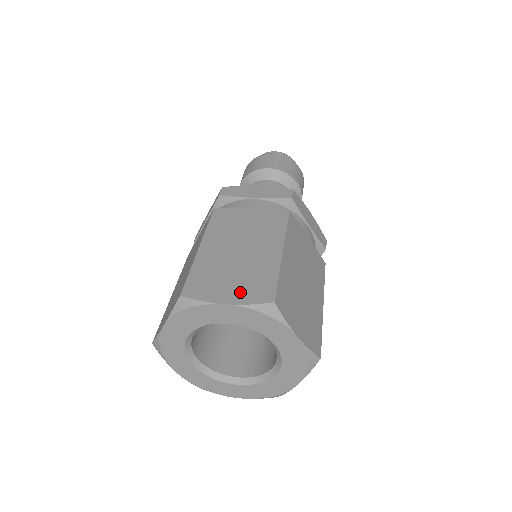
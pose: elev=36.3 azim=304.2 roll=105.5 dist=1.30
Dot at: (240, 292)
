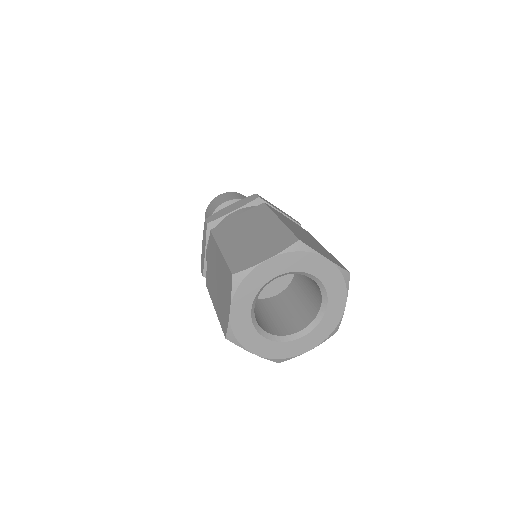
Dot at: (329, 257)
